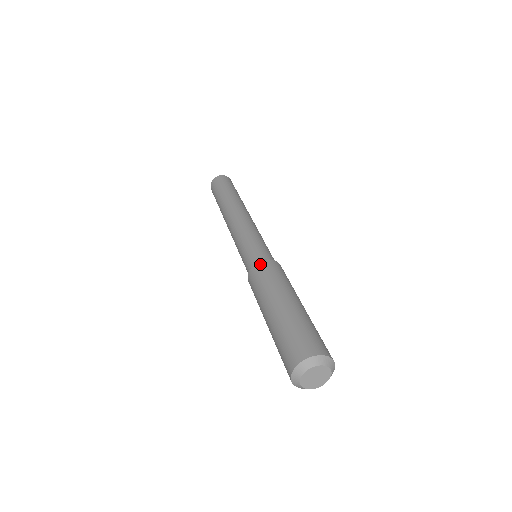
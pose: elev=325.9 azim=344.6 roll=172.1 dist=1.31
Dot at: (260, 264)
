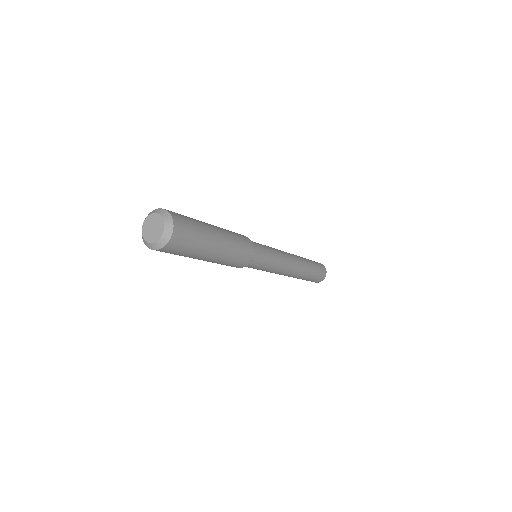
Dot at: (245, 236)
